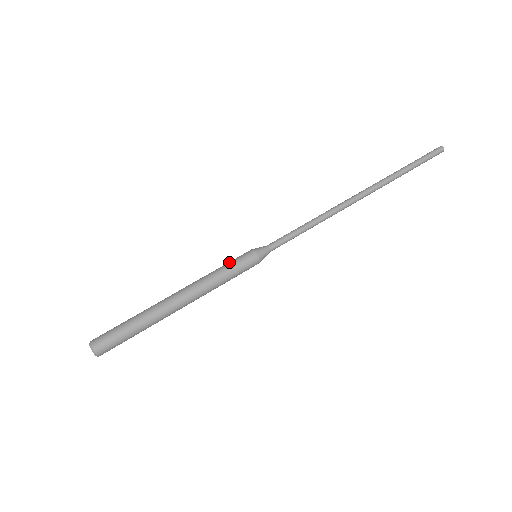
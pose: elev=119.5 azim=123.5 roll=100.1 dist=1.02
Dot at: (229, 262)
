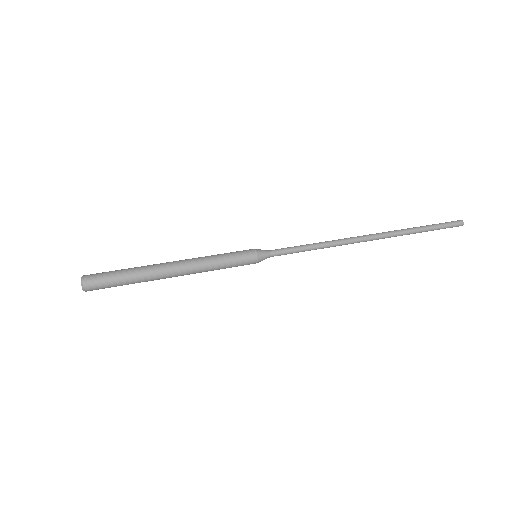
Dot at: occluded
